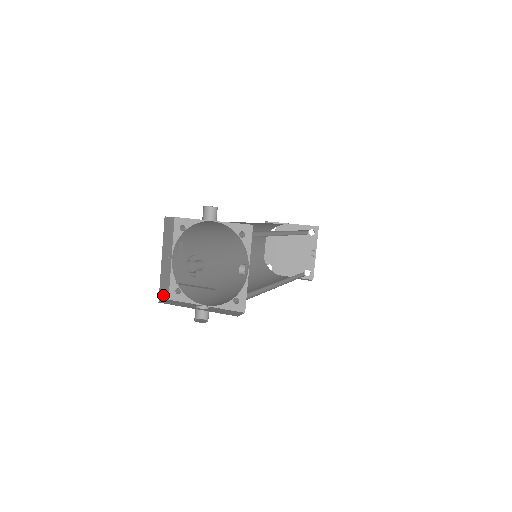
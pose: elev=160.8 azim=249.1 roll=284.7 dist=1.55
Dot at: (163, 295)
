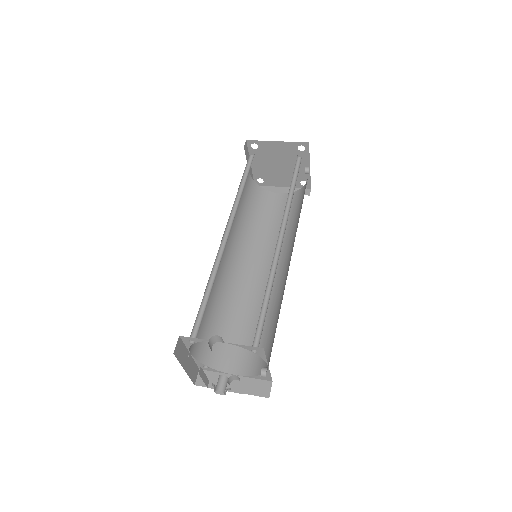
Dot at: (195, 376)
